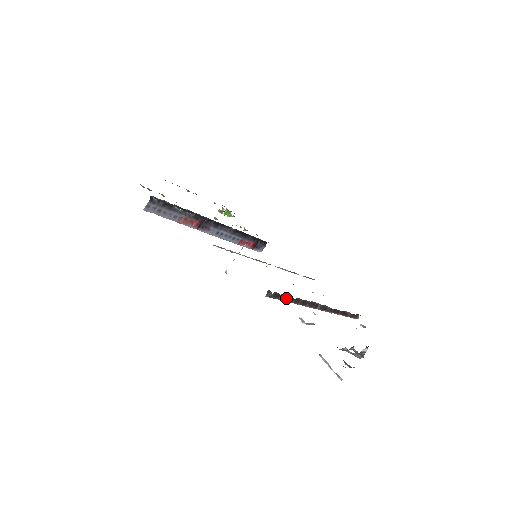
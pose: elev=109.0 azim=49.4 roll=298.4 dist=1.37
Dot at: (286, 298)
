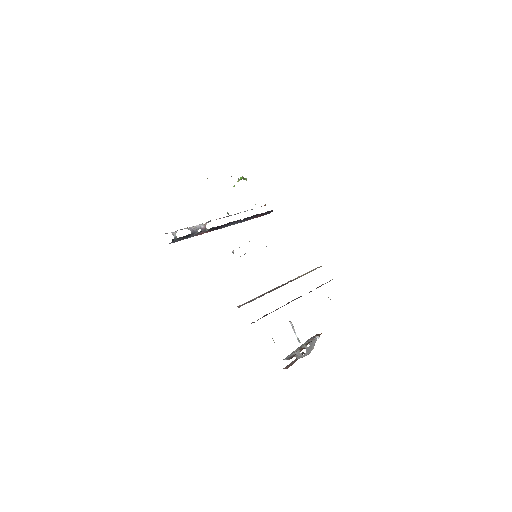
Dot at: occluded
